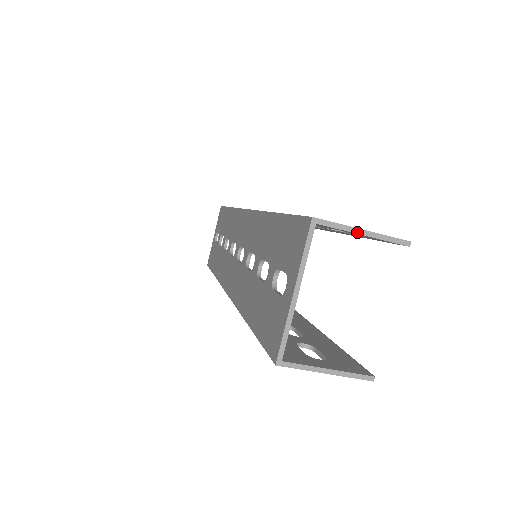
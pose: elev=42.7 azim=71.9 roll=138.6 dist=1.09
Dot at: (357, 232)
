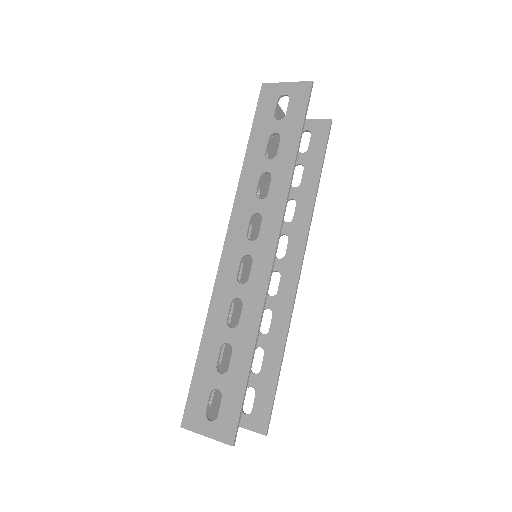
Dot at: (204, 435)
